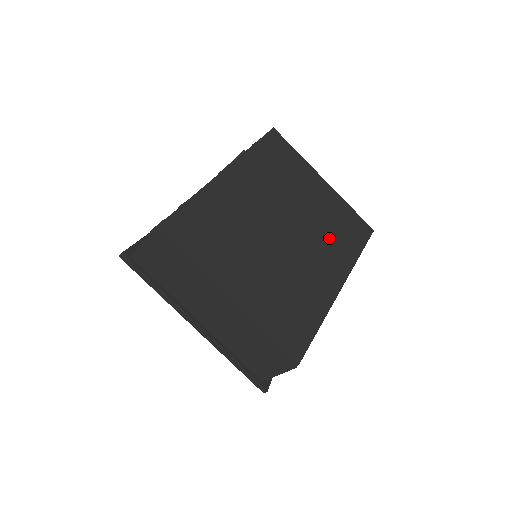
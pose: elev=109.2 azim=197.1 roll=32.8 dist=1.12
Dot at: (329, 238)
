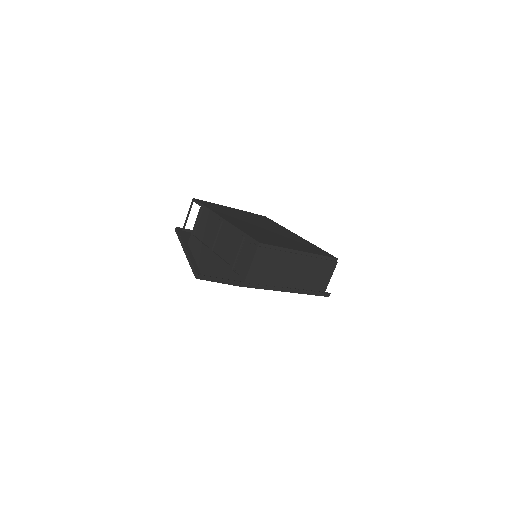
Dot at: (269, 224)
